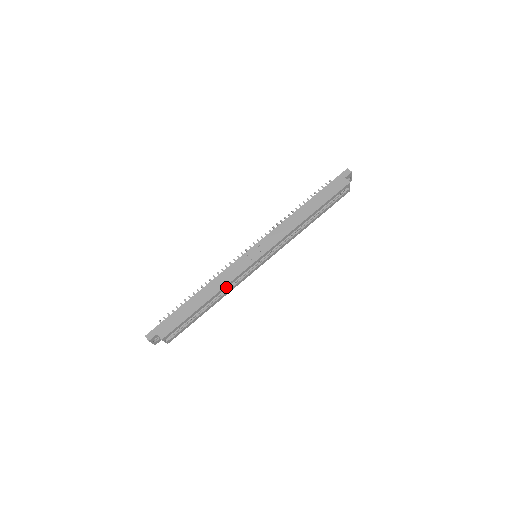
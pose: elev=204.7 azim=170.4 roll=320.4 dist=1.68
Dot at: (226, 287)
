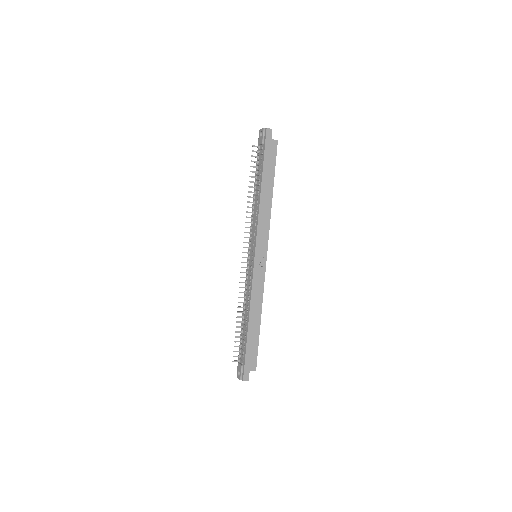
Dot at: (261, 298)
